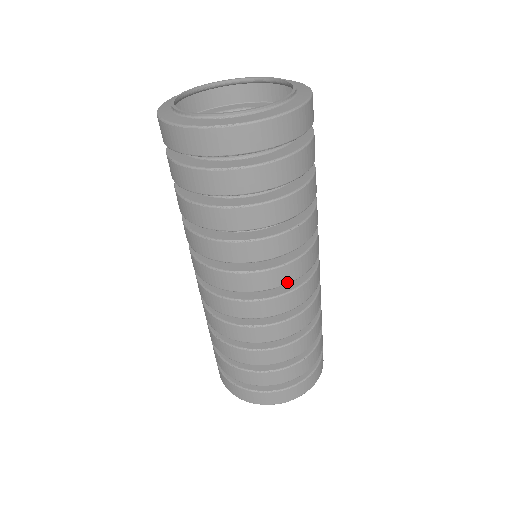
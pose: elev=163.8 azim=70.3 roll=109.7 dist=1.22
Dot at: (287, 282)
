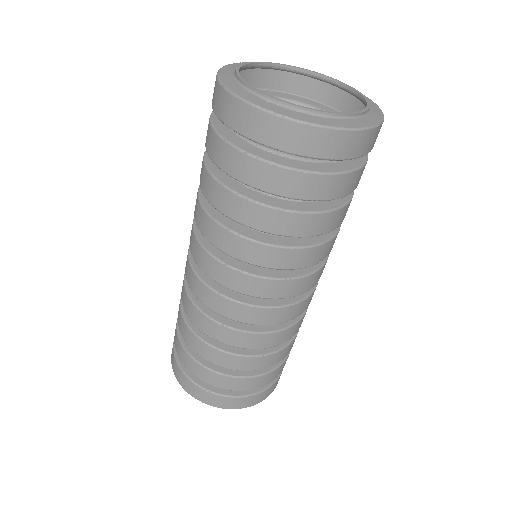
Dot at: (270, 297)
